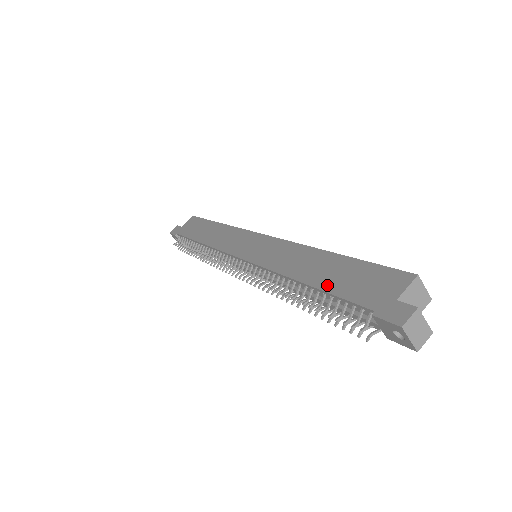
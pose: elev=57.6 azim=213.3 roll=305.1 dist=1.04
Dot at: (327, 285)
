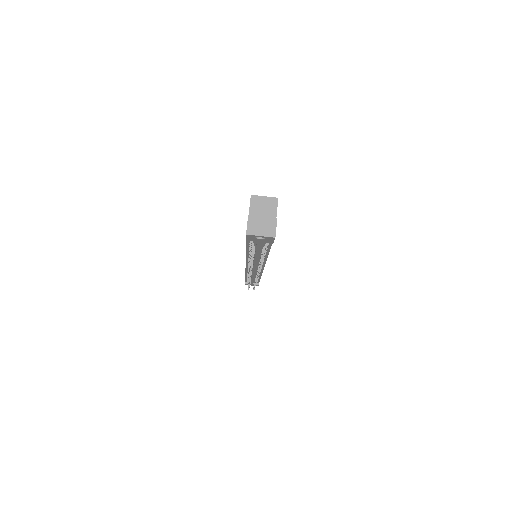
Dot at: occluded
